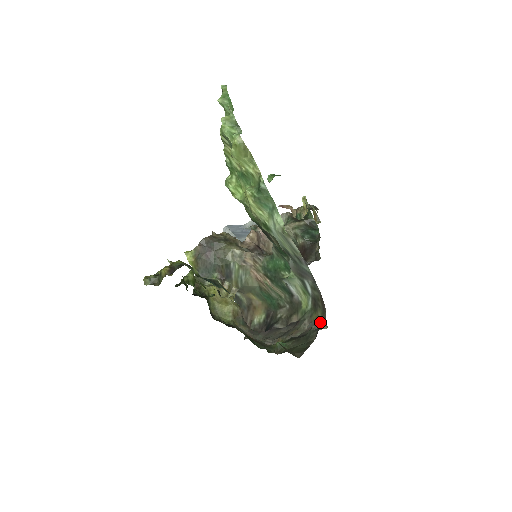
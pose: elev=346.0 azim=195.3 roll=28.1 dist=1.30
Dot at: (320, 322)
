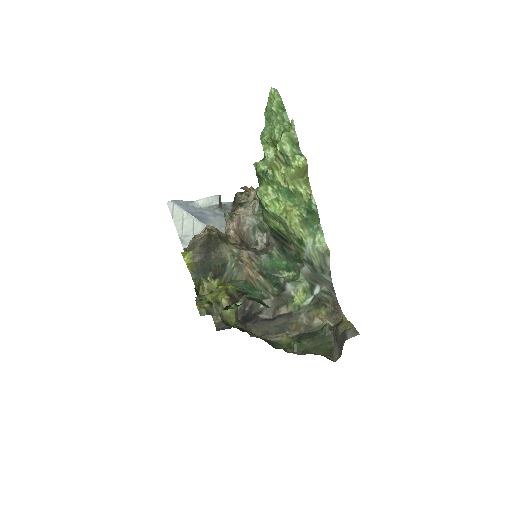
Dot at: (323, 319)
